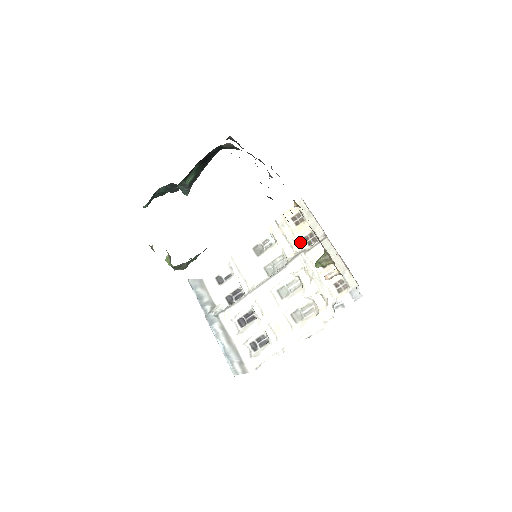
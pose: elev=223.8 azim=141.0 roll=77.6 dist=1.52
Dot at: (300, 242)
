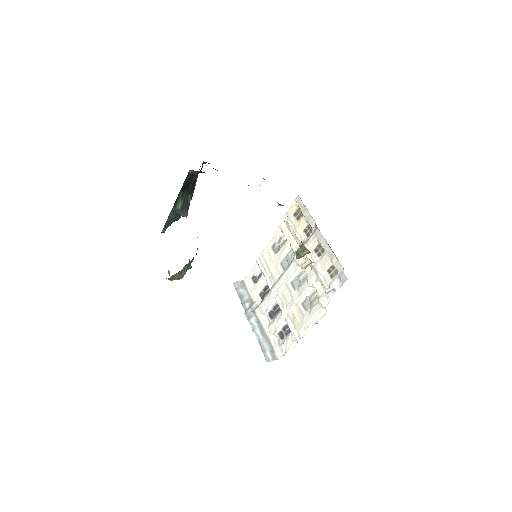
Dot at: (301, 235)
